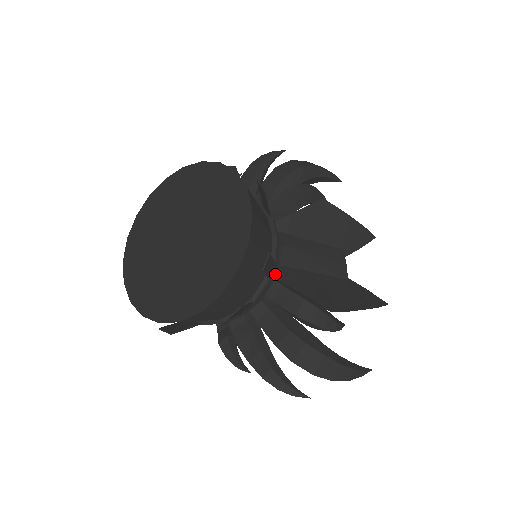
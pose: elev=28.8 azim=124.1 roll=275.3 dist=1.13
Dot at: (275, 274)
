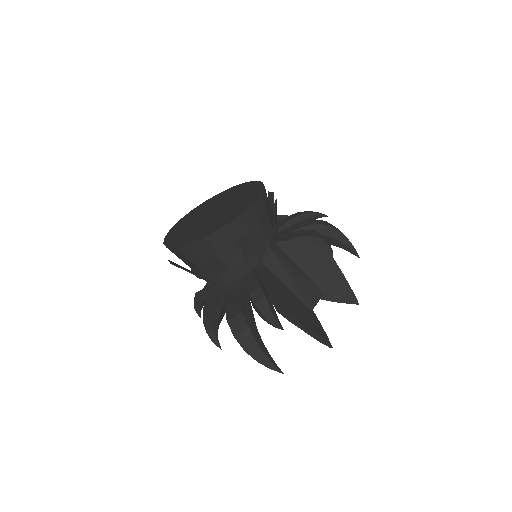
Dot at: (256, 265)
